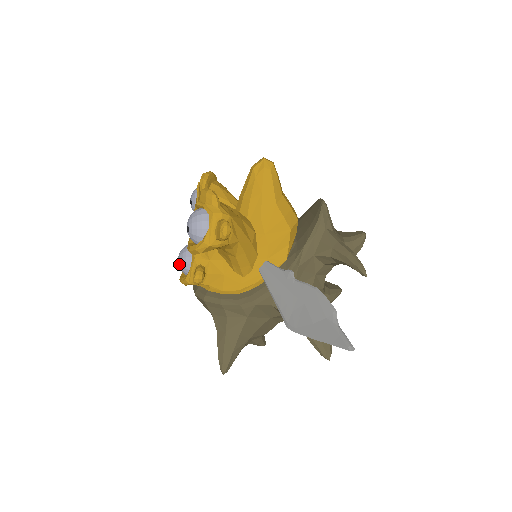
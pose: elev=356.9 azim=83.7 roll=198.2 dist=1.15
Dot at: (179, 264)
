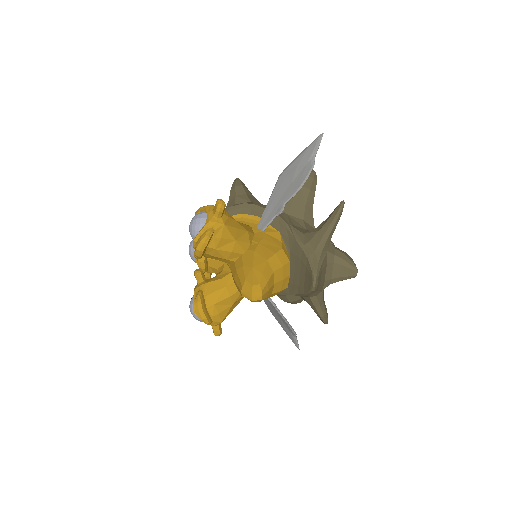
Dot at: occluded
